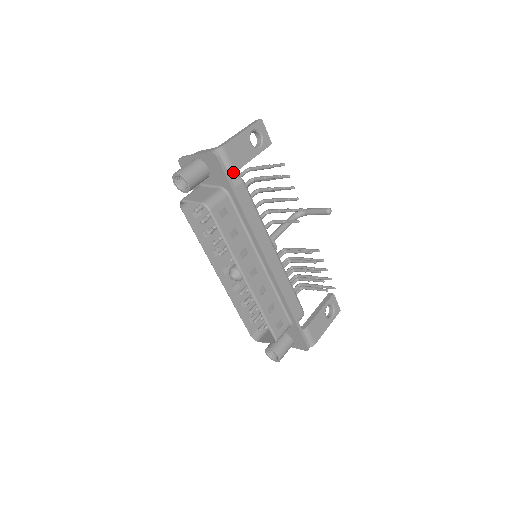
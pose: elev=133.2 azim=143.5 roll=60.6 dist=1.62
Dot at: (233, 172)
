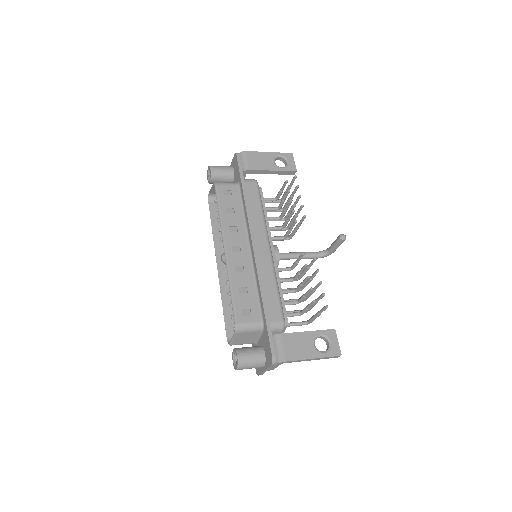
Dot at: (247, 169)
